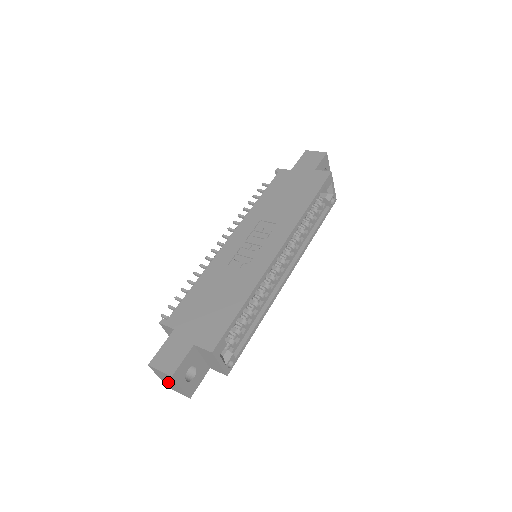
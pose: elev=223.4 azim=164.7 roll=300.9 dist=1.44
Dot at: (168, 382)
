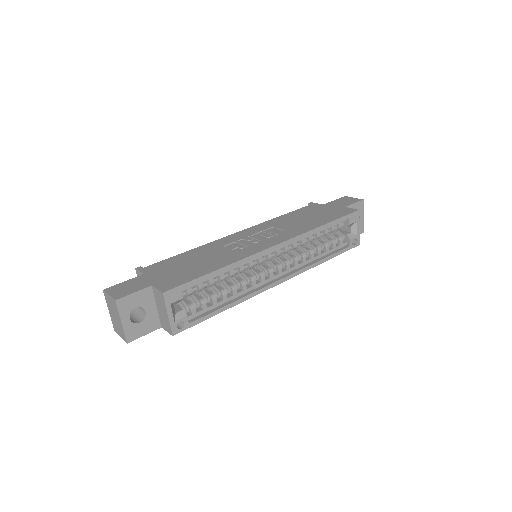
Dot at: (114, 317)
